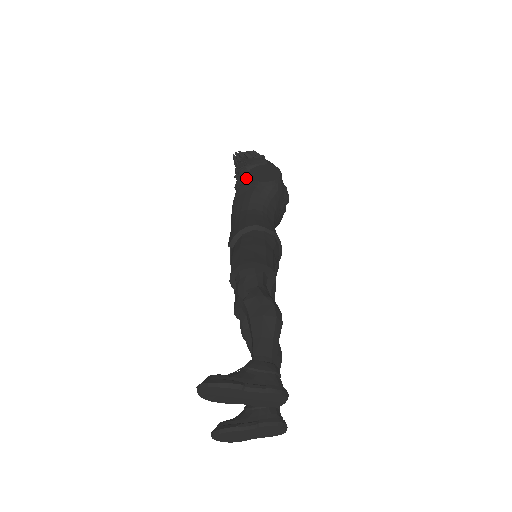
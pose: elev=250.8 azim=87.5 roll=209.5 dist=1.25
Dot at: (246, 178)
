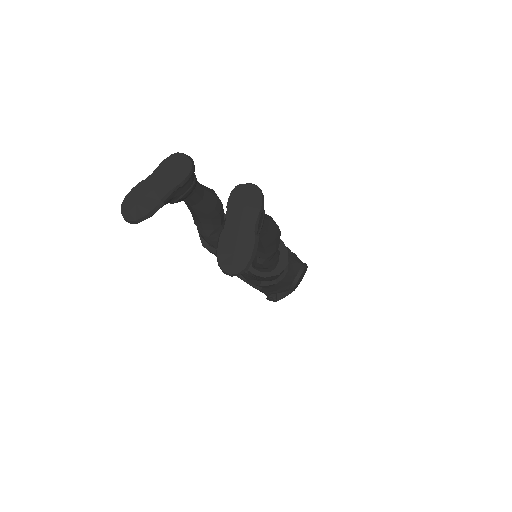
Dot at: occluded
